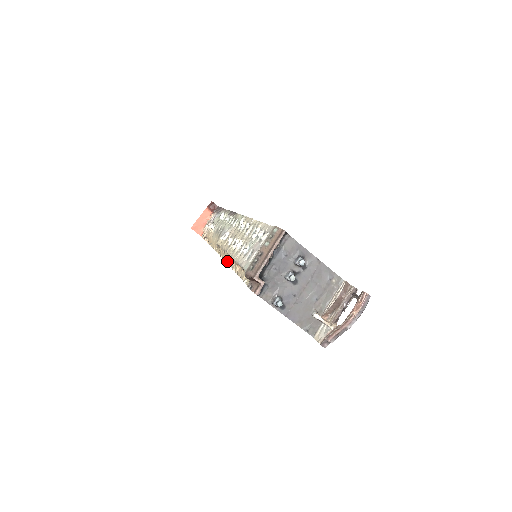
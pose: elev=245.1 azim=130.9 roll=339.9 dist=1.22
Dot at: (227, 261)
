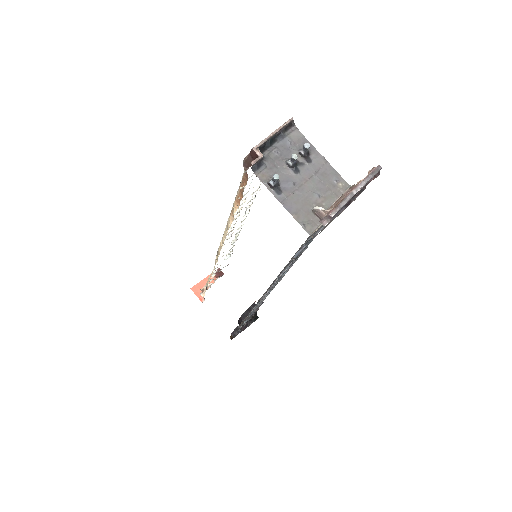
Dot at: occluded
